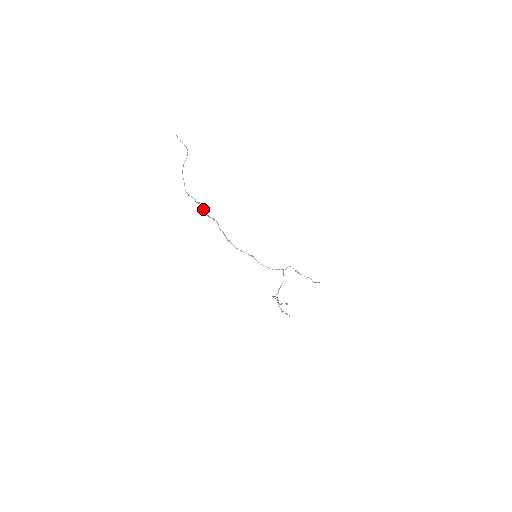
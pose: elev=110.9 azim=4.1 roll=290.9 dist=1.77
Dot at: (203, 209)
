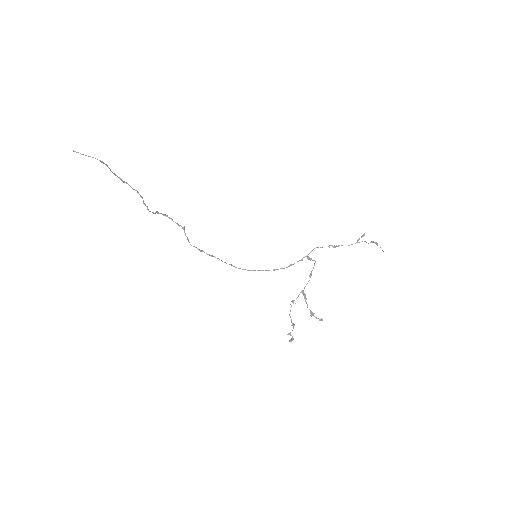
Dot at: (167, 216)
